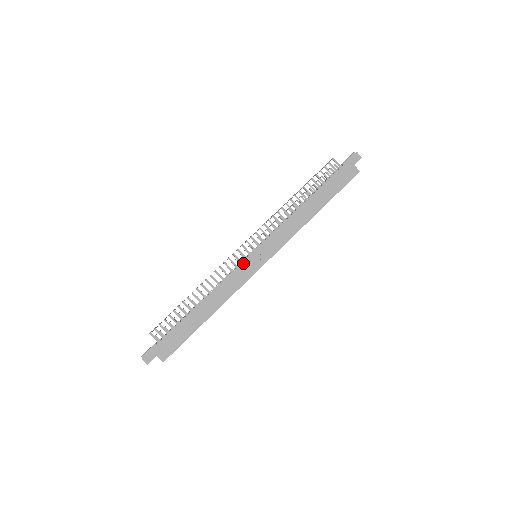
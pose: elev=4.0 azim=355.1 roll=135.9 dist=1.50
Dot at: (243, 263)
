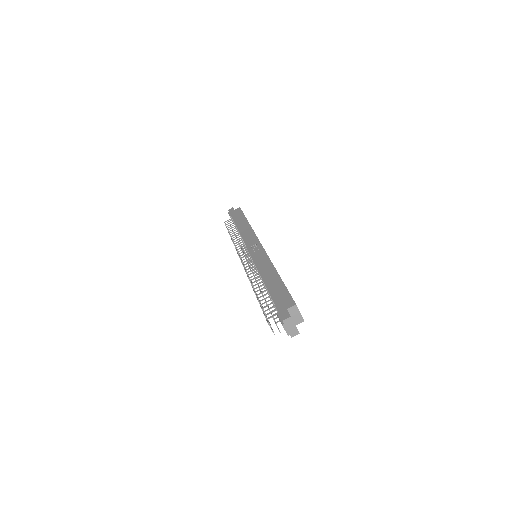
Dot at: (252, 256)
